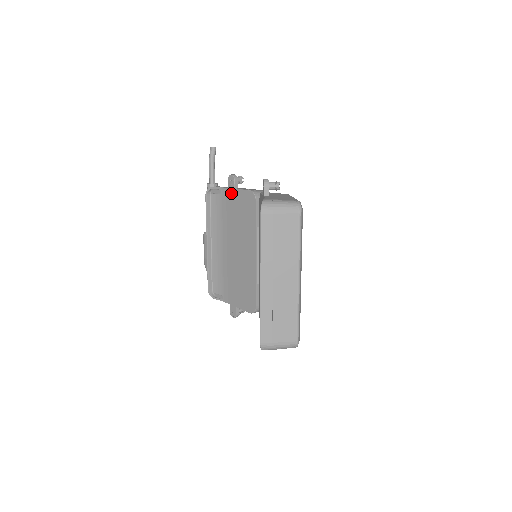
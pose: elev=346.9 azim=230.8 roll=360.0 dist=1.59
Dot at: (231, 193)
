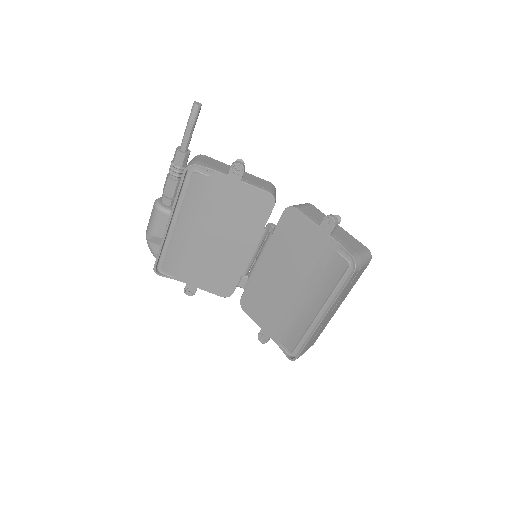
Dot at: (232, 183)
